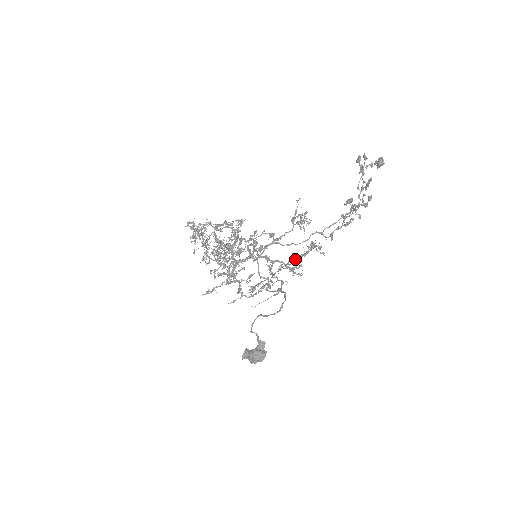
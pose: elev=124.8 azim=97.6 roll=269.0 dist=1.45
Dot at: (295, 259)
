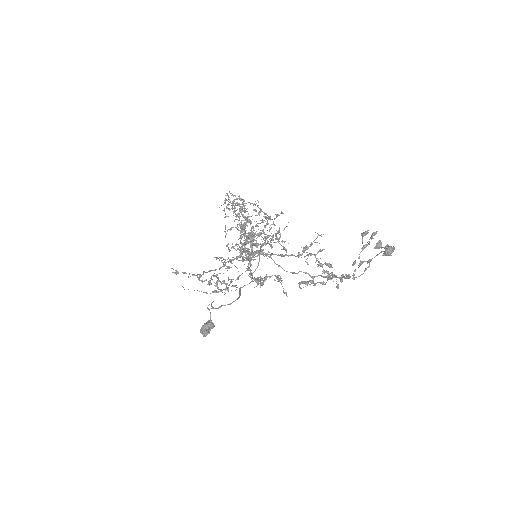
Dot at: occluded
